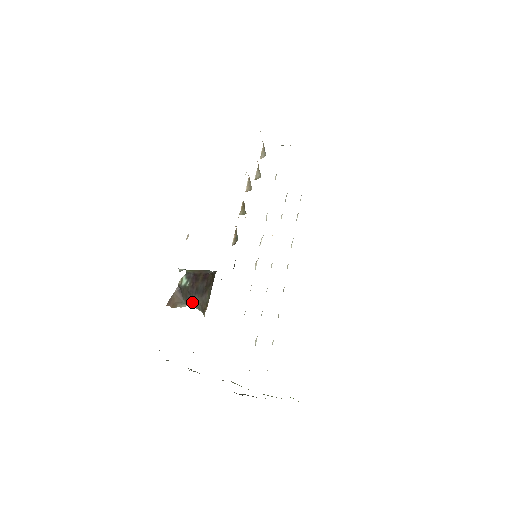
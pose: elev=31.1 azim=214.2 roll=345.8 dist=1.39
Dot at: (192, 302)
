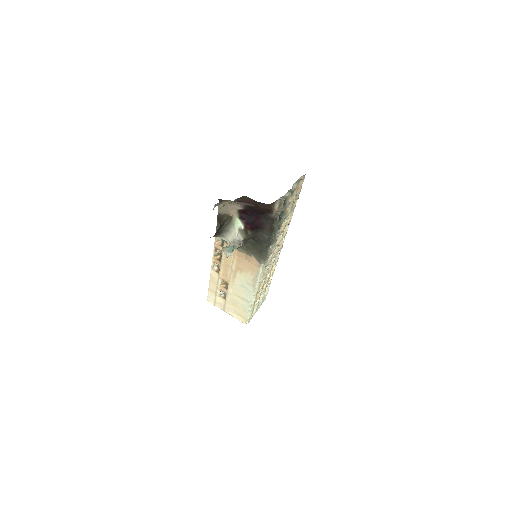
Dot at: (224, 230)
